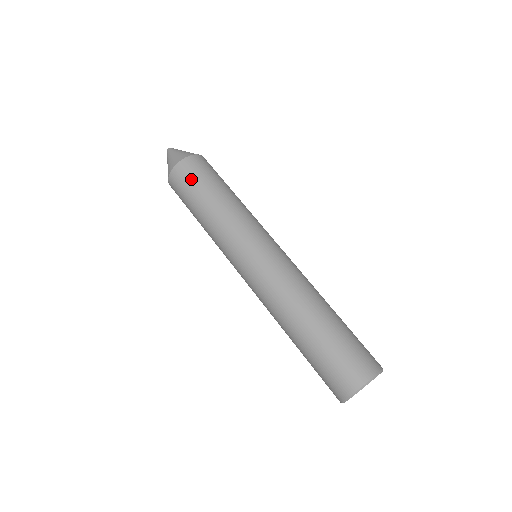
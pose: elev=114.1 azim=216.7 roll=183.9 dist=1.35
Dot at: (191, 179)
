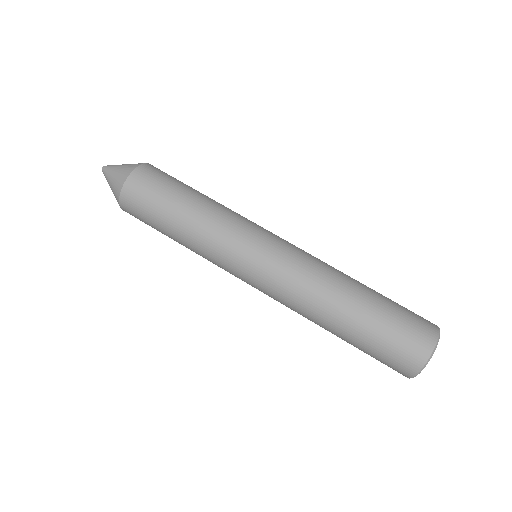
Dot at: (159, 182)
